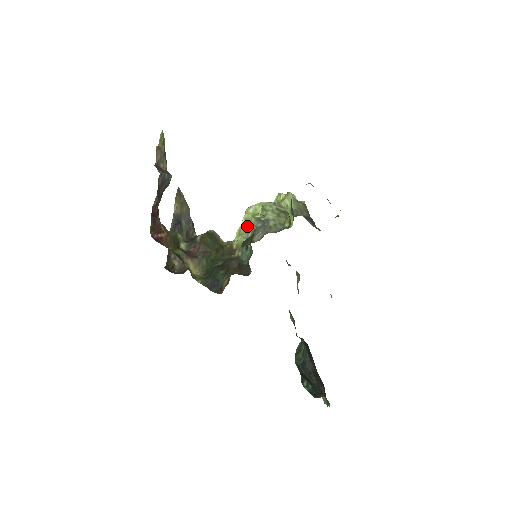
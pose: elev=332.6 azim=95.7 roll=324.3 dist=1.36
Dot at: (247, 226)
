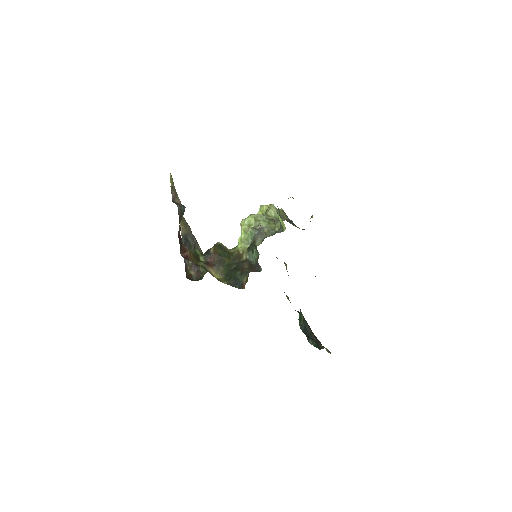
Dot at: (246, 235)
